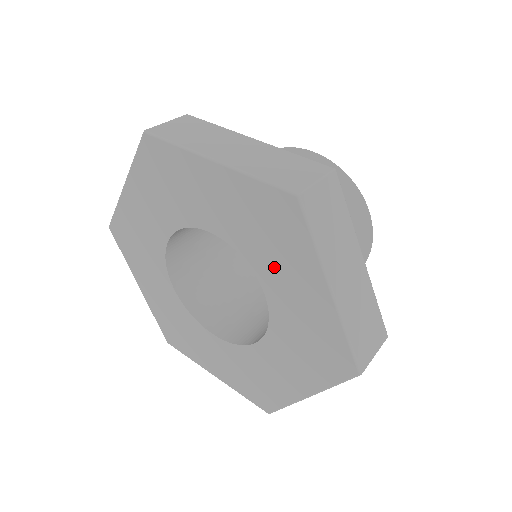
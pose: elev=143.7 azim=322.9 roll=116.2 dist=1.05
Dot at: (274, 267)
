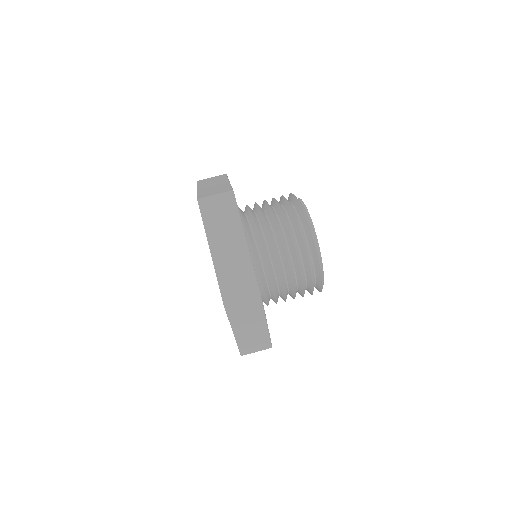
Dot at: occluded
